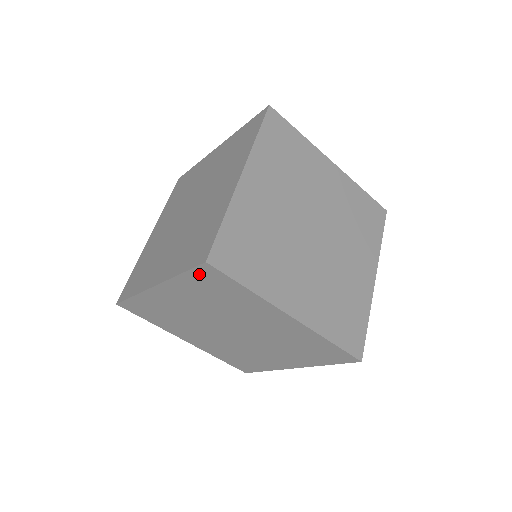
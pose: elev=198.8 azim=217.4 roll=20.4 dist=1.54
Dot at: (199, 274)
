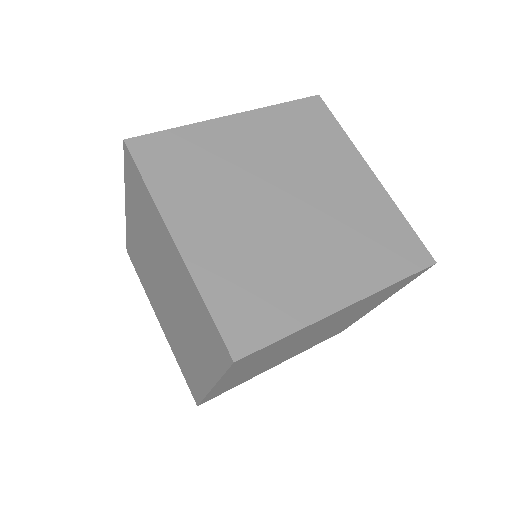
Dot at: (128, 167)
